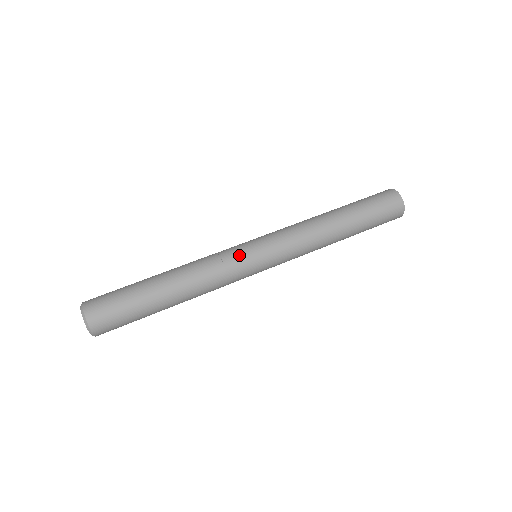
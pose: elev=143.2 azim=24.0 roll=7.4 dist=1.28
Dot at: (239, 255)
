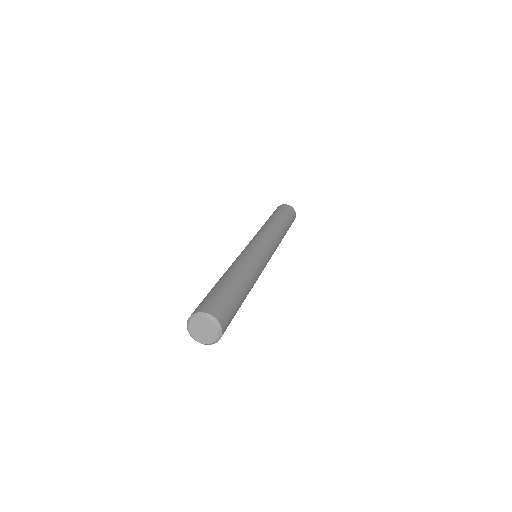
Dot at: (254, 250)
